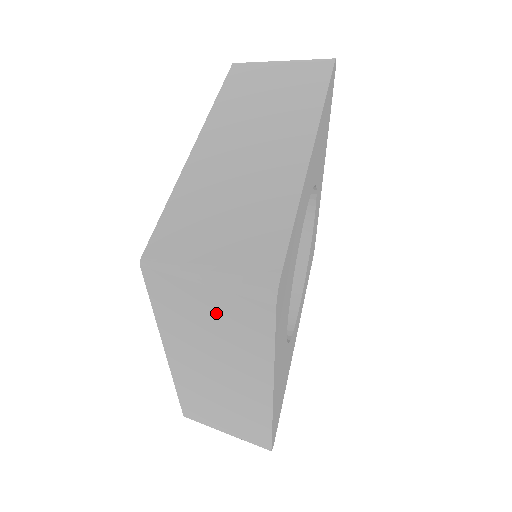
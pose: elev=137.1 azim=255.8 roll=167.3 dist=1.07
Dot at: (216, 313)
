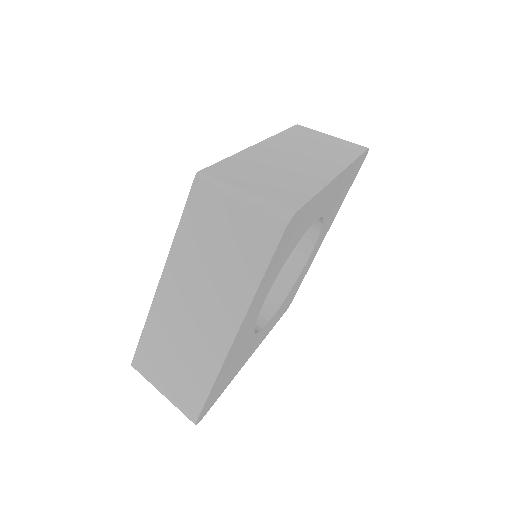
Dot at: (232, 233)
